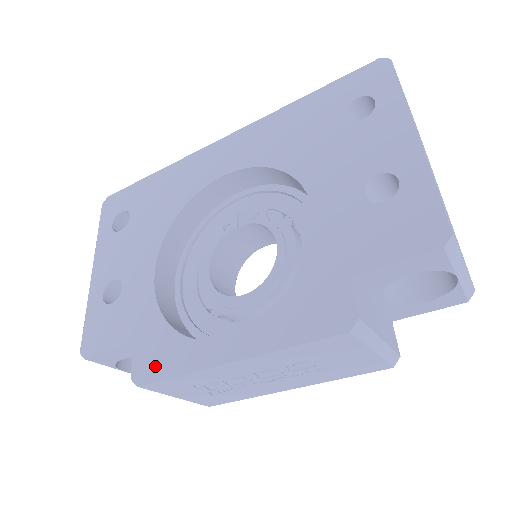
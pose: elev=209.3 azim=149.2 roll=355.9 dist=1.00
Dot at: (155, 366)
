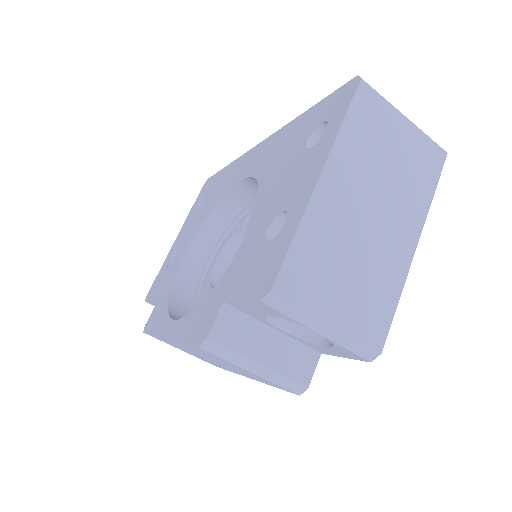
Dot at: (152, 322)
